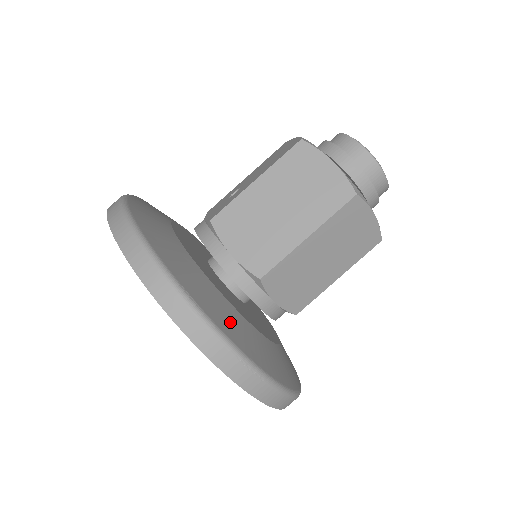
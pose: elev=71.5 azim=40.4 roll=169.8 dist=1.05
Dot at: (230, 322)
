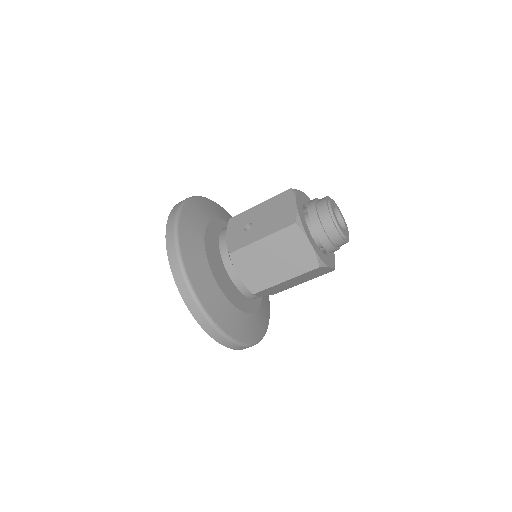
Dot at: (232, 322)
